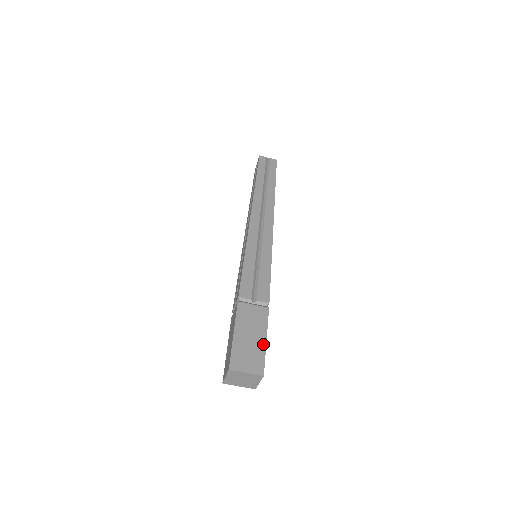
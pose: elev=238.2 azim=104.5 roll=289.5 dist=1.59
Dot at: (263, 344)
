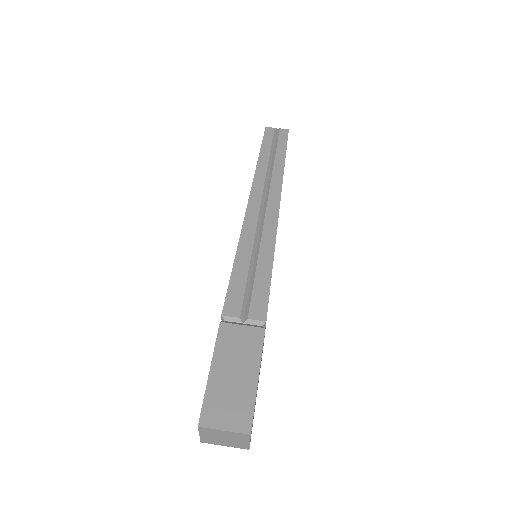
Dot at: (253, 384)
